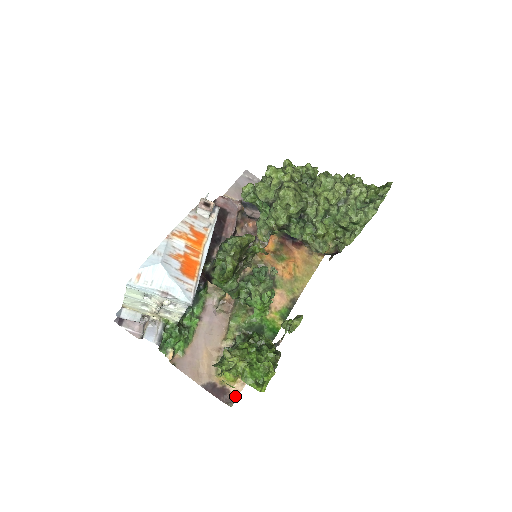
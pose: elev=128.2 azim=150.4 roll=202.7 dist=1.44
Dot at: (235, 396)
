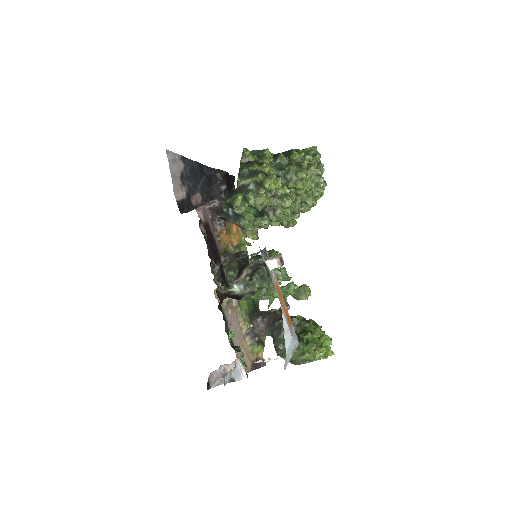
Dot at: (262, 357)
